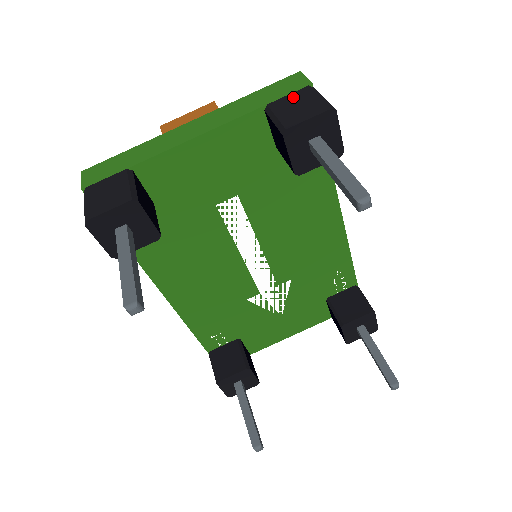
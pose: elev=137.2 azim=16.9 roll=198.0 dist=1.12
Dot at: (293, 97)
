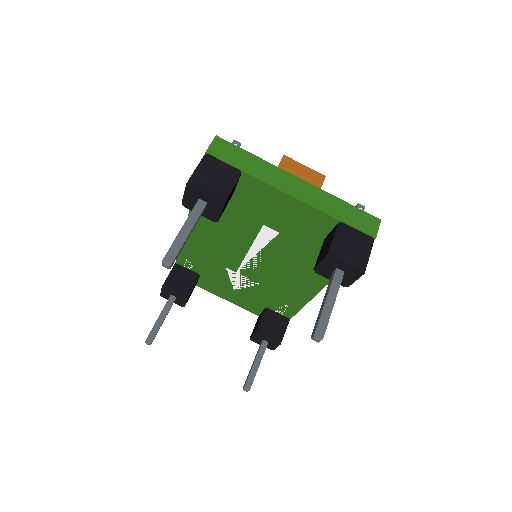
Dot at: (358, 236)
